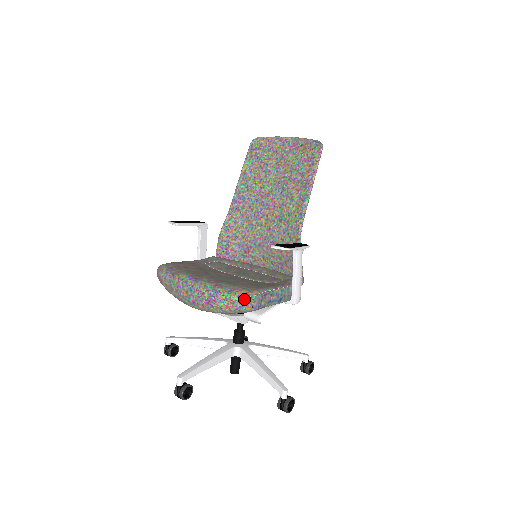
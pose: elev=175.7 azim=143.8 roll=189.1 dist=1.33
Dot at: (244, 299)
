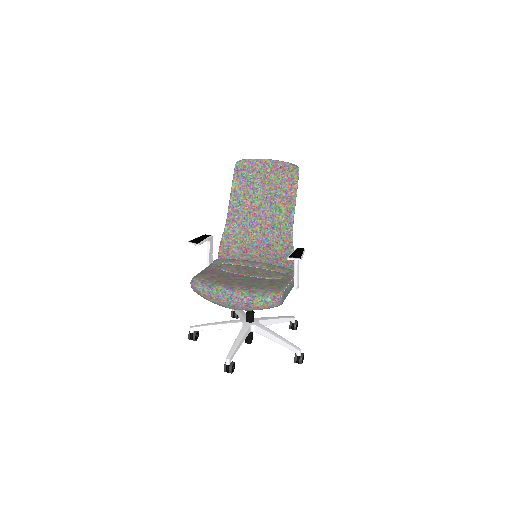
Dot at: (275, 299)
